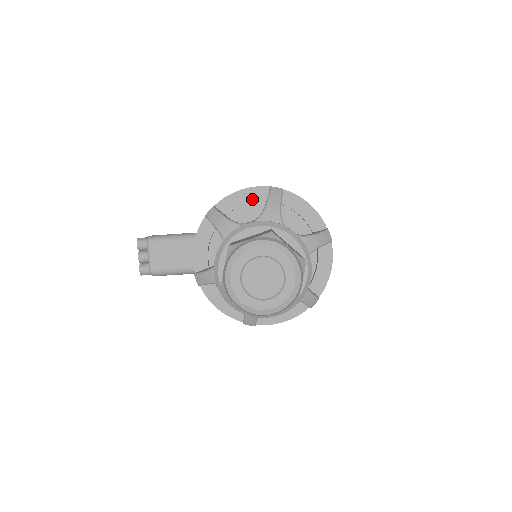
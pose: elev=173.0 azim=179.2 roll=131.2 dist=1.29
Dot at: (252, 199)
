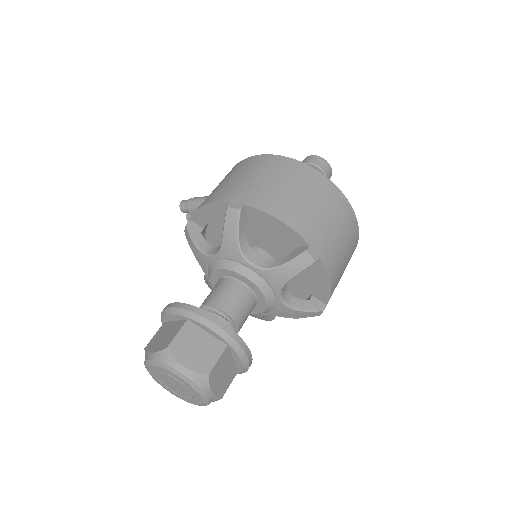
Dot at: (219, 214)
